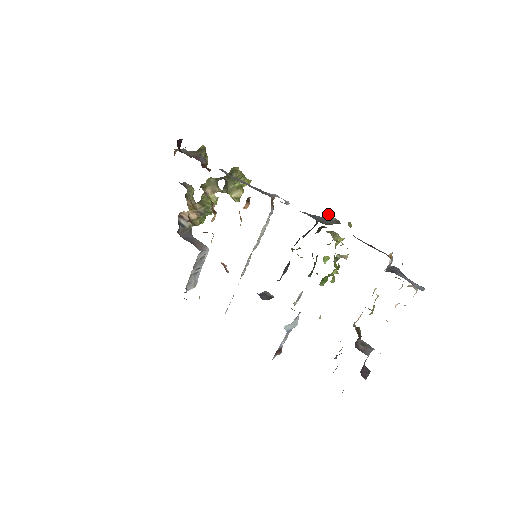
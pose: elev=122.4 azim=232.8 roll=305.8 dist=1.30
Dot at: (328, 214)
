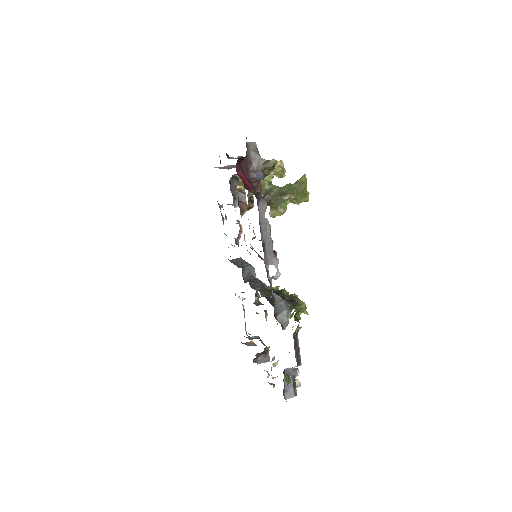
Dot at: (290, 312)
